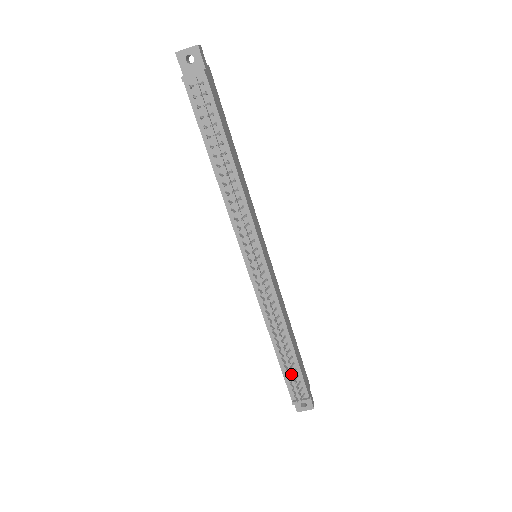
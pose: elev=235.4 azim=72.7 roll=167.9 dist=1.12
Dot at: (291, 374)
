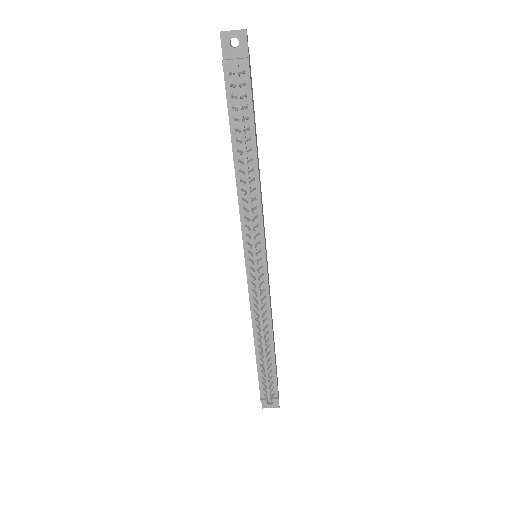
Dot at: (266, 374)
